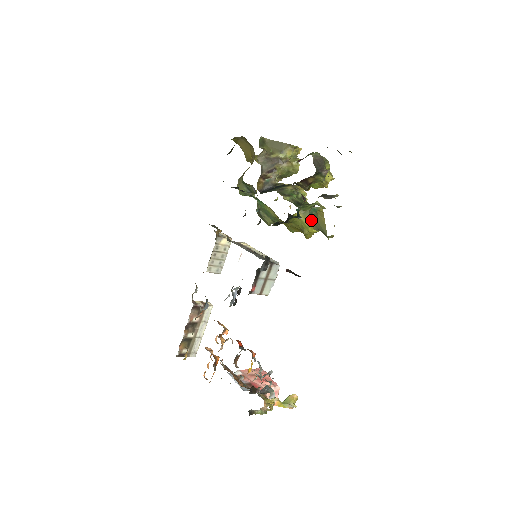
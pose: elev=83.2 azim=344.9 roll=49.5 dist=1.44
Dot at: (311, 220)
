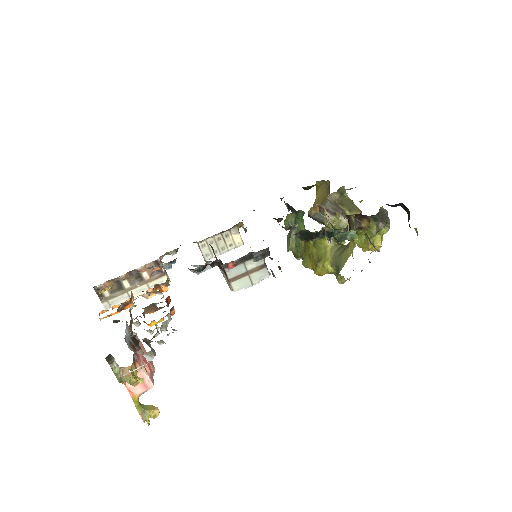
Dot at: (341, 240)
